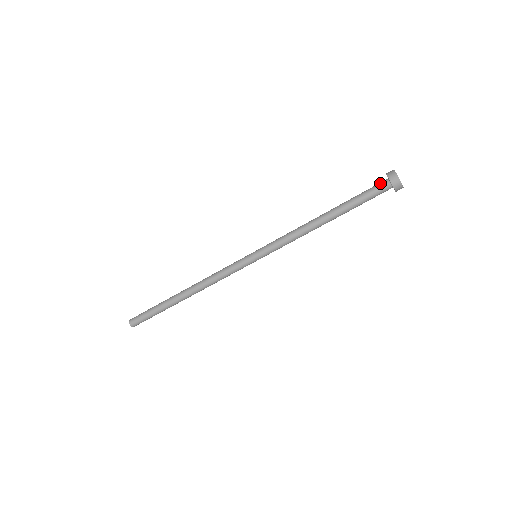
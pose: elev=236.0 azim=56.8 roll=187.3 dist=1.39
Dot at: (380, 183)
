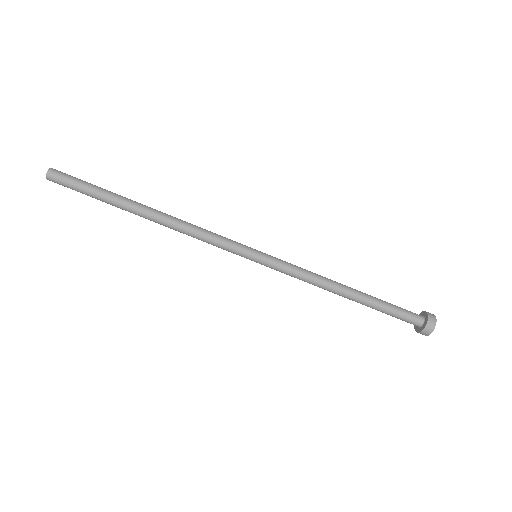
Dot at: occluded
